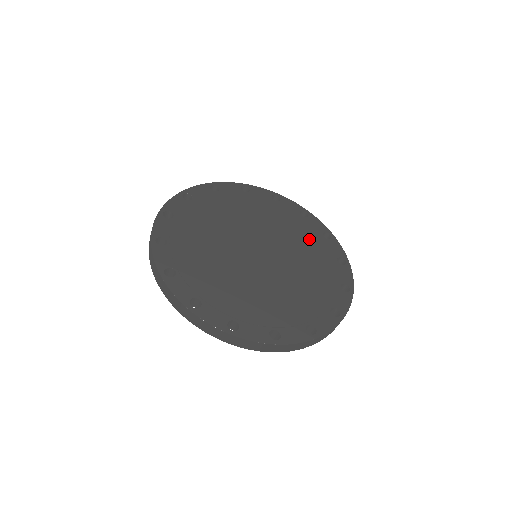
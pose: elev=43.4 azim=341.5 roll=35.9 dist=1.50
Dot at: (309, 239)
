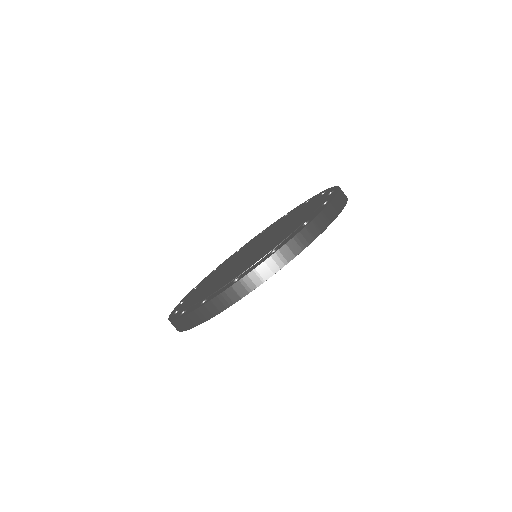
Dot at: occluded
